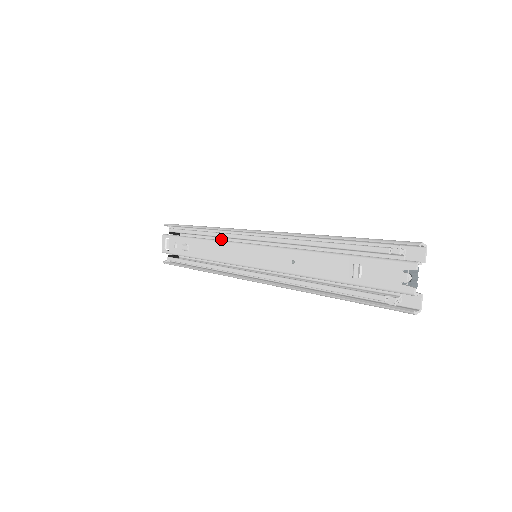
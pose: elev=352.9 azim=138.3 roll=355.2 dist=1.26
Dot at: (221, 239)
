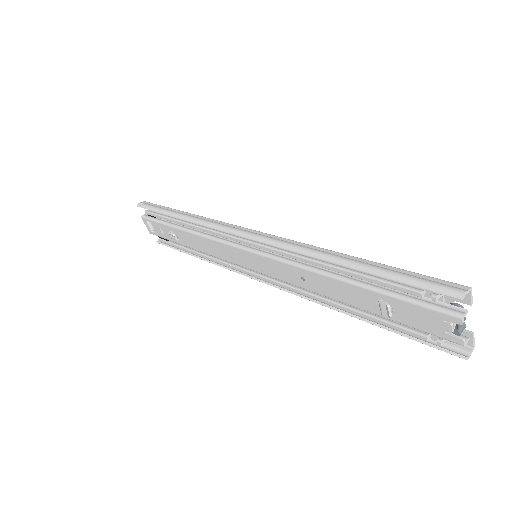
Dot at: occluded
